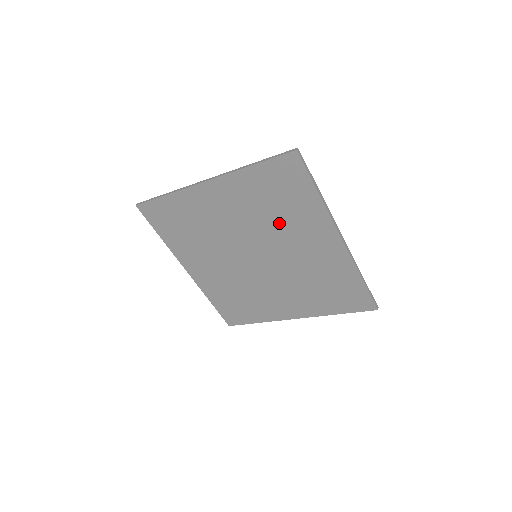
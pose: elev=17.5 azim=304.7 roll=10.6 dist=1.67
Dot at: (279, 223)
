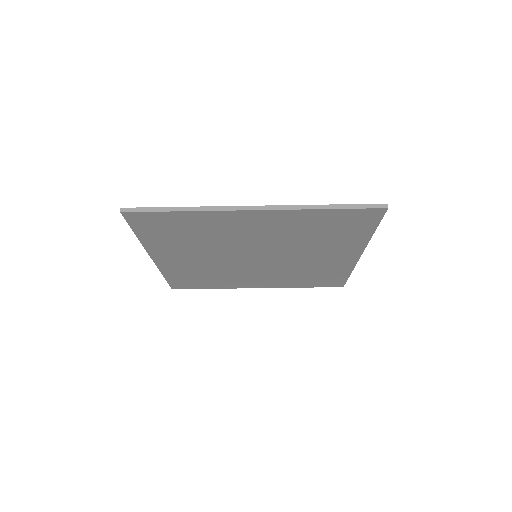
Dot at: (309, 243)
